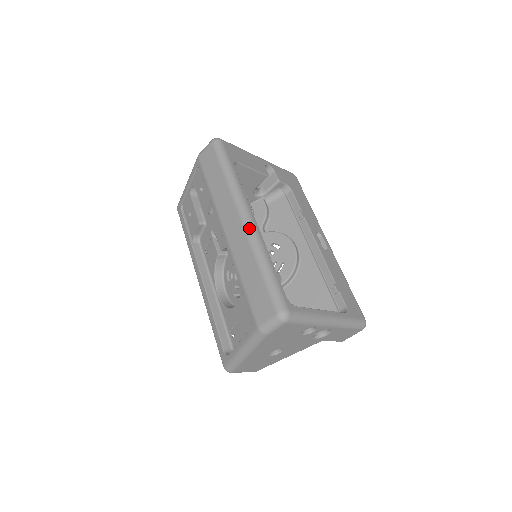
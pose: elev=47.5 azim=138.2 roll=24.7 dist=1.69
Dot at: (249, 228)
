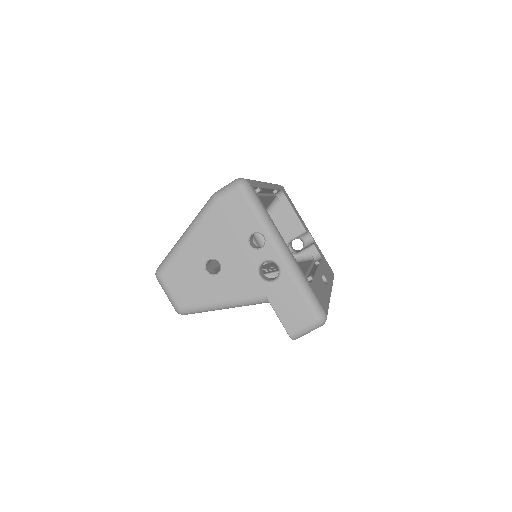
Dot at: occluded
